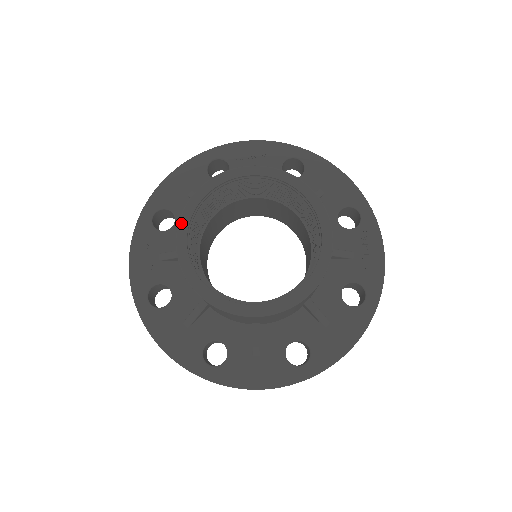
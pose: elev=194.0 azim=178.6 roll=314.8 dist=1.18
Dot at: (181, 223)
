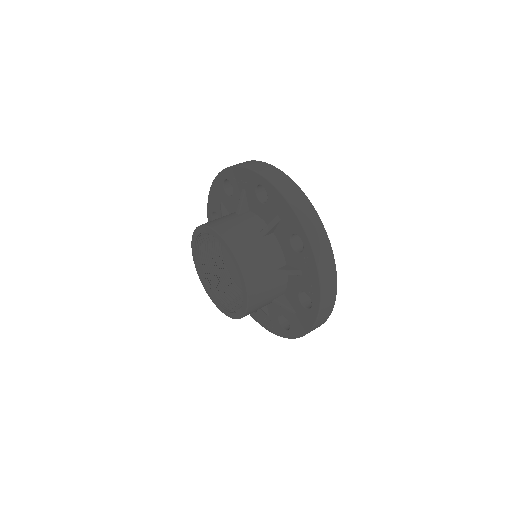
Dot at: (193, 254)
